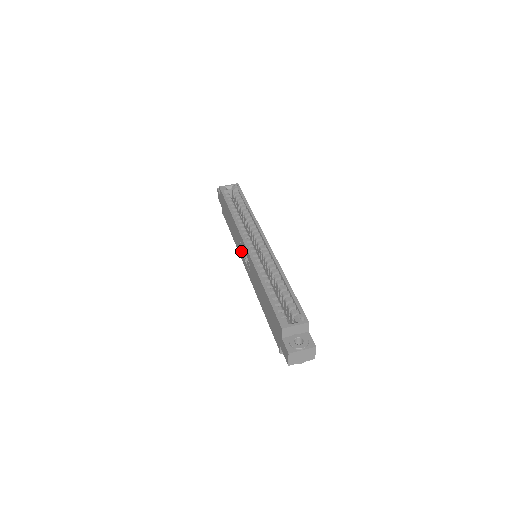
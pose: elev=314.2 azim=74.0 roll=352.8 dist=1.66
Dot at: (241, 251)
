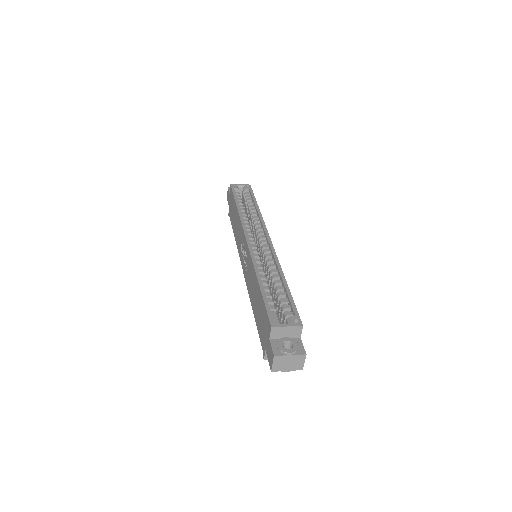
Dot at: (241, 249)
